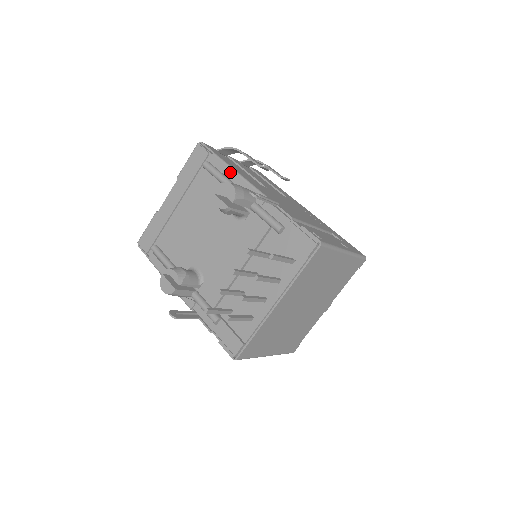
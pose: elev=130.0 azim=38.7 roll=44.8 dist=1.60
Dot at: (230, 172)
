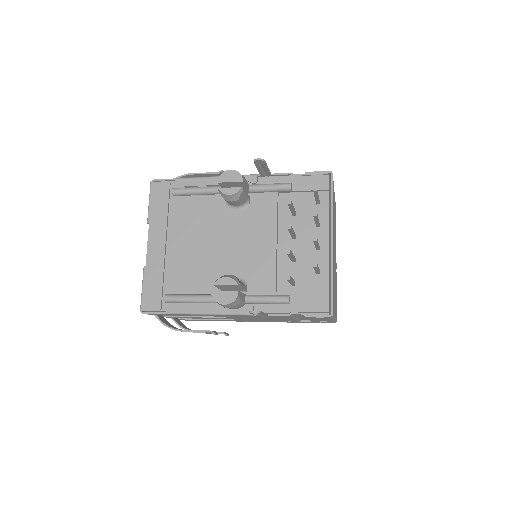
Dot at: (205, 180)
